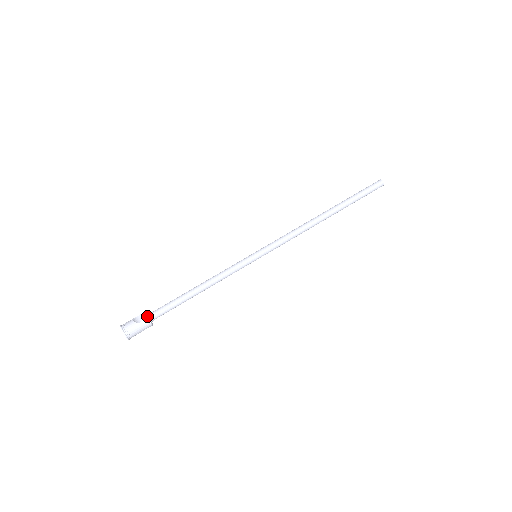
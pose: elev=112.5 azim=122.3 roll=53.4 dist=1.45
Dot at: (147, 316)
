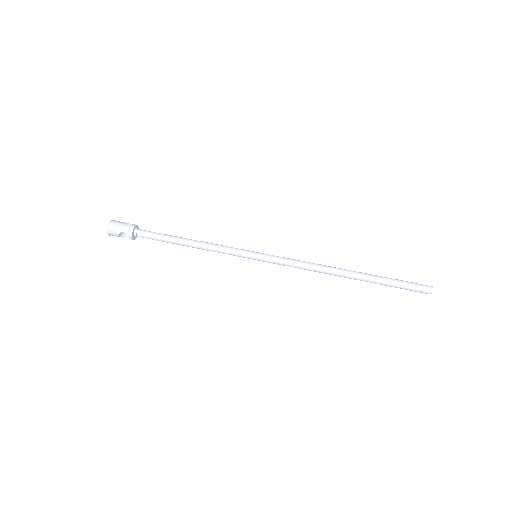
Dot at: (137, 225)
